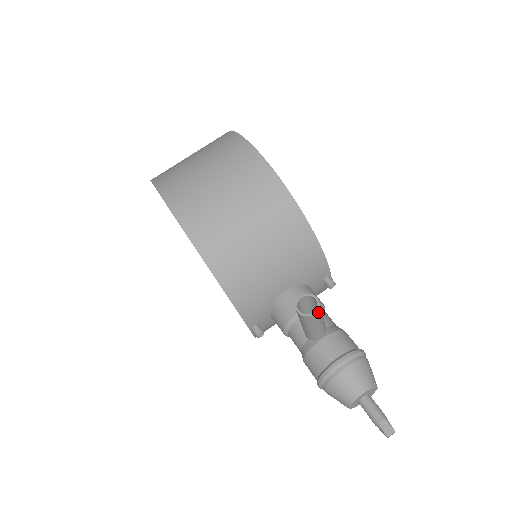
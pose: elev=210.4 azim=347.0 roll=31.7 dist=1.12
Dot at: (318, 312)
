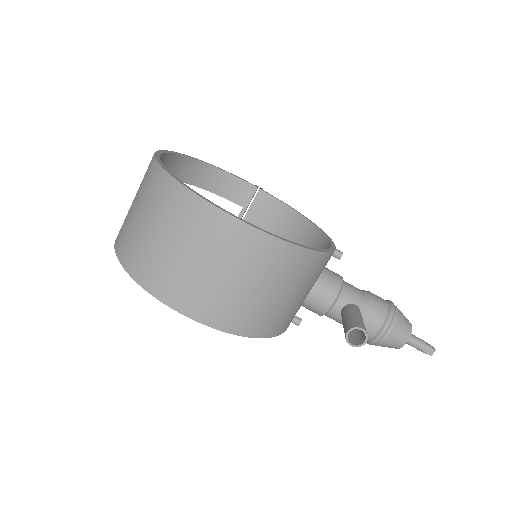
Dot at: (367, 337)
